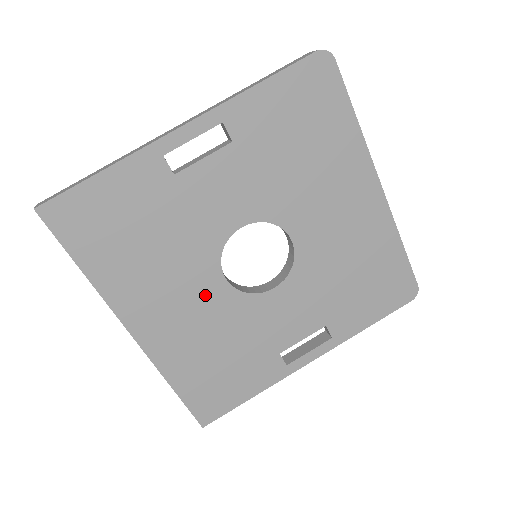
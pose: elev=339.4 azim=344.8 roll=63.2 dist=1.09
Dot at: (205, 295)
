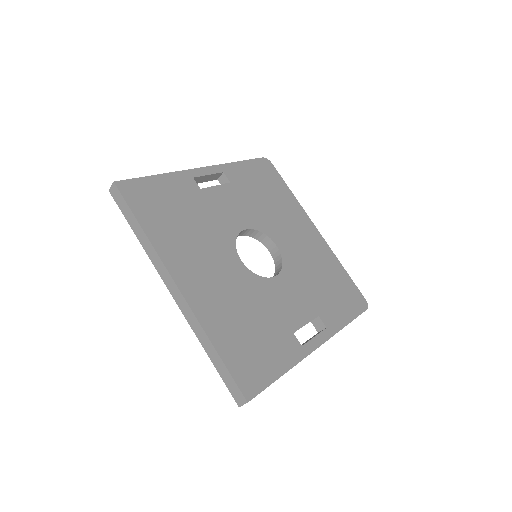
Dot at: (229, 269)
